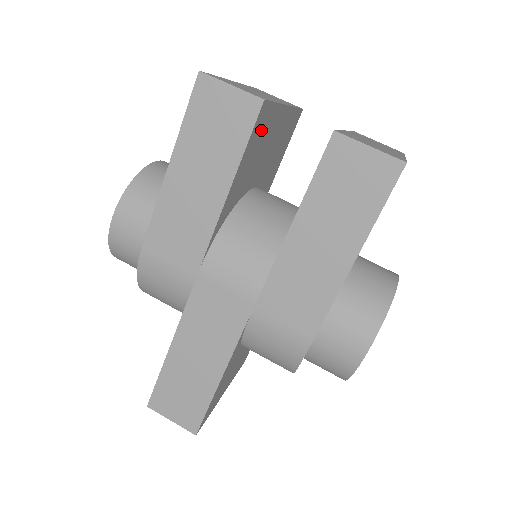
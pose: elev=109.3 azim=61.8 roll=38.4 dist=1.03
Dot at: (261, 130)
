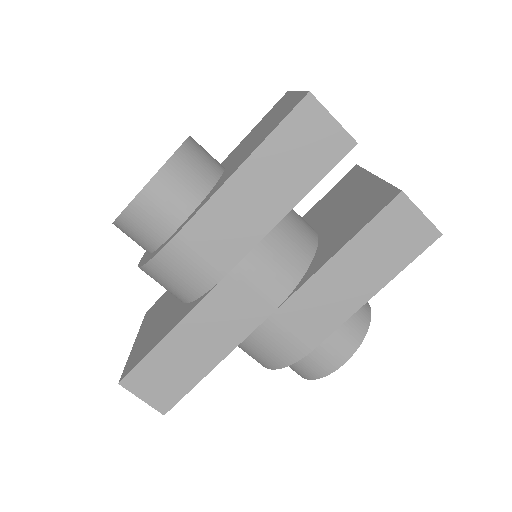
Dot at: occluded
